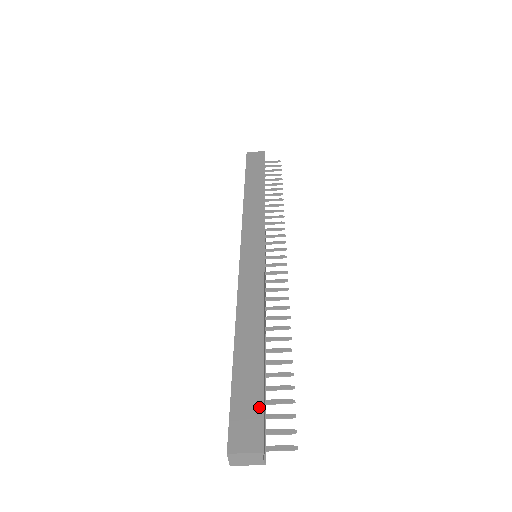
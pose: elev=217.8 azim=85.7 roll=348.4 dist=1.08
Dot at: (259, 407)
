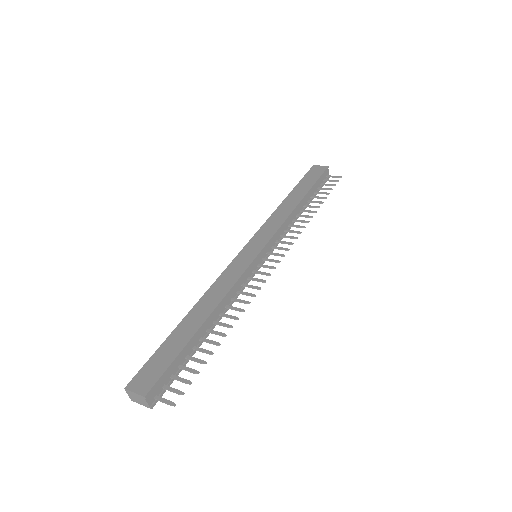
Dot at: (165, 366)
